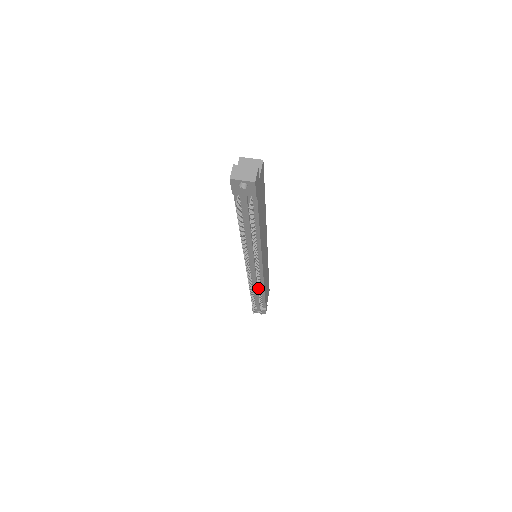
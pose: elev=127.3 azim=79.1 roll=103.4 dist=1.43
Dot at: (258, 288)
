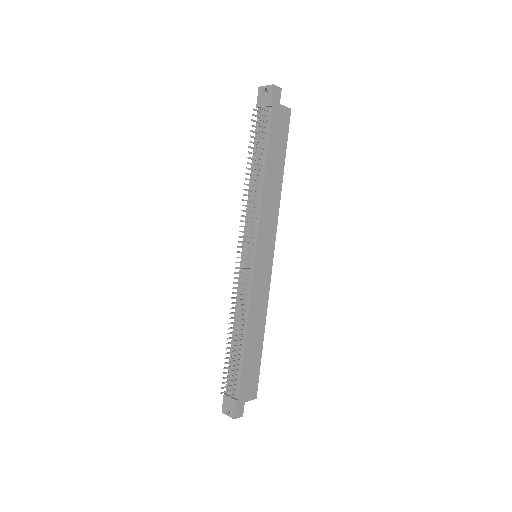
Dot at: (240, 294)
